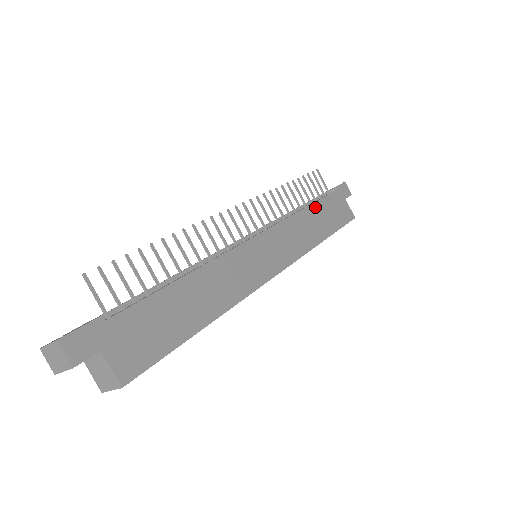
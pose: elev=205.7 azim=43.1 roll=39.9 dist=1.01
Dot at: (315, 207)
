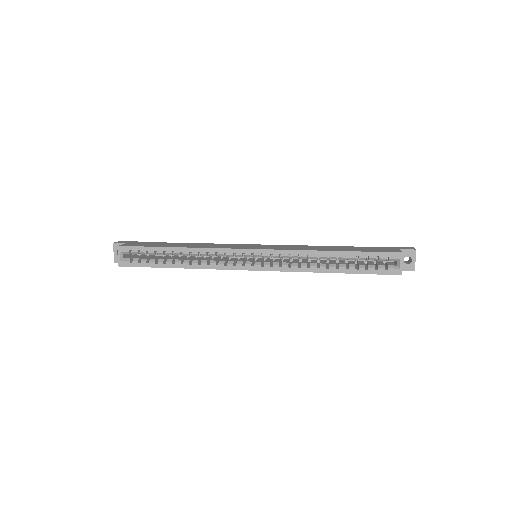
Dot at: (342, 247)
